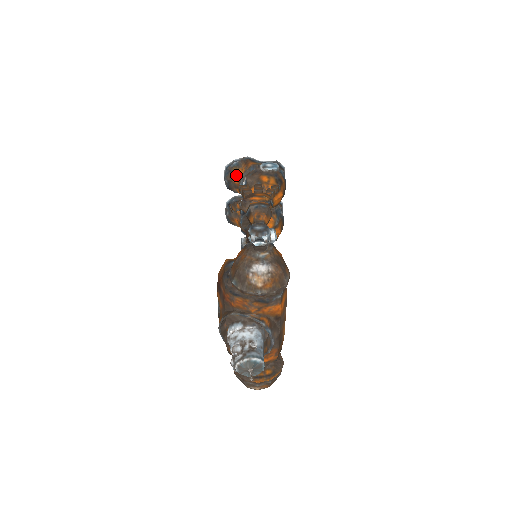
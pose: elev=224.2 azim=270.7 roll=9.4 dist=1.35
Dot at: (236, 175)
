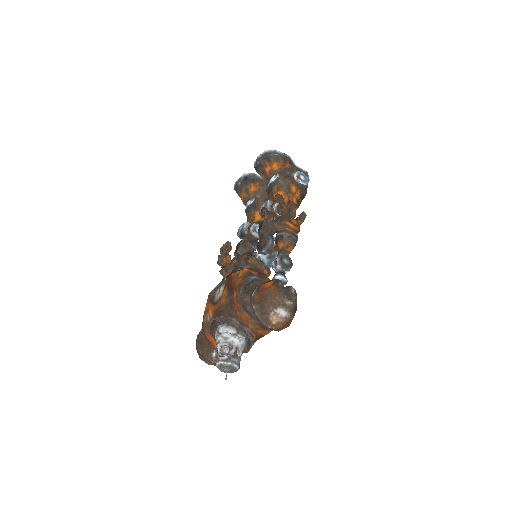
Dot at: (271, 166)
